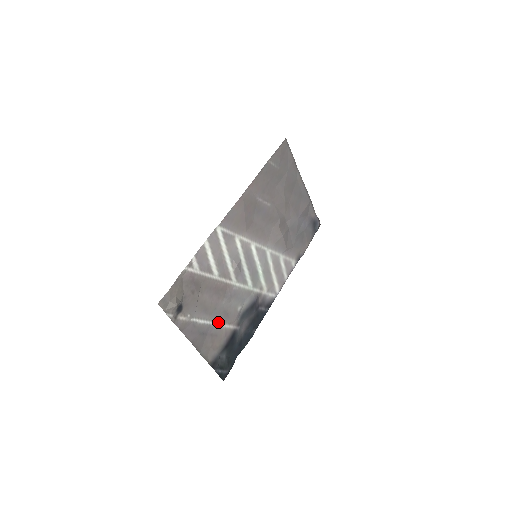
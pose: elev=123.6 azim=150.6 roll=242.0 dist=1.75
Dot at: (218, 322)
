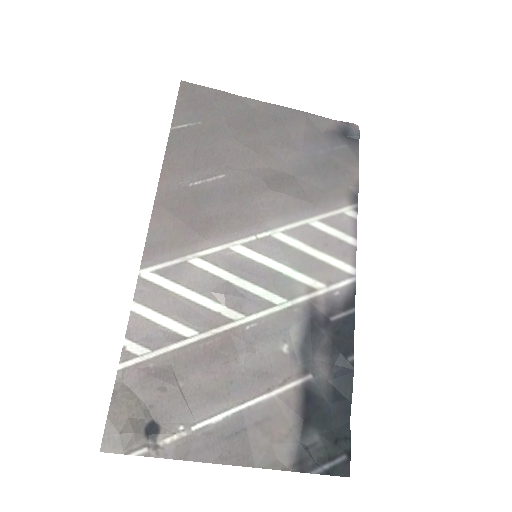
Dot at: (255, 397)
